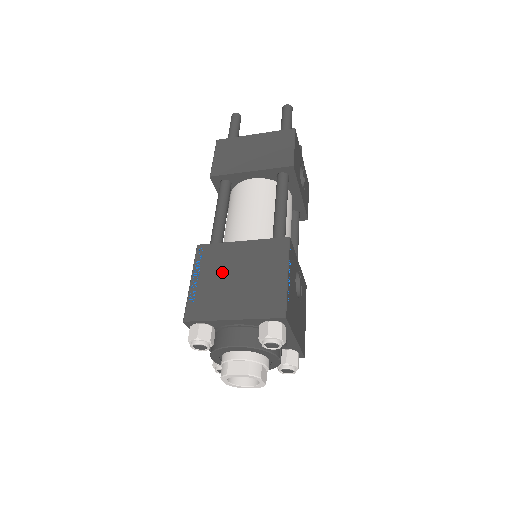
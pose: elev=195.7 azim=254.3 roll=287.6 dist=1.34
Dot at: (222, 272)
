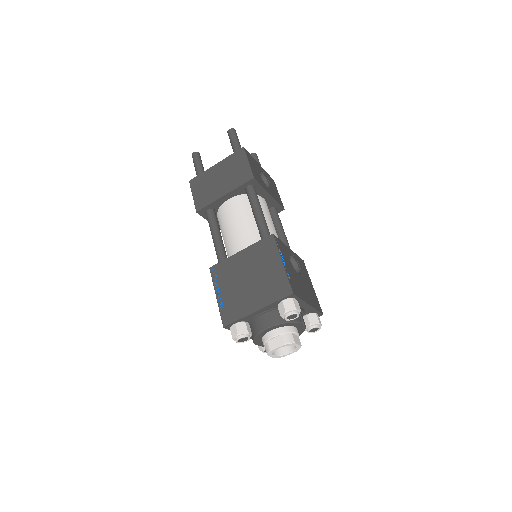
Dot at: (235, 280)
